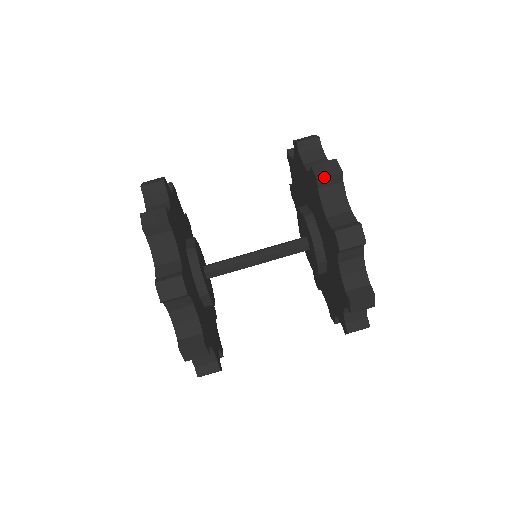
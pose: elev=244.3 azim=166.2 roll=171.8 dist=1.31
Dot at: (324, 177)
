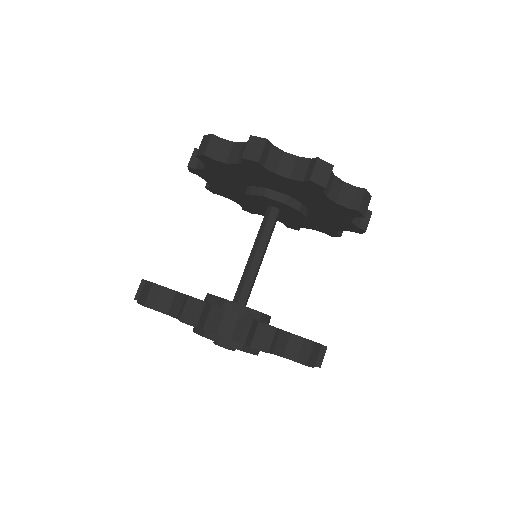
Dot at: (206, 149)
